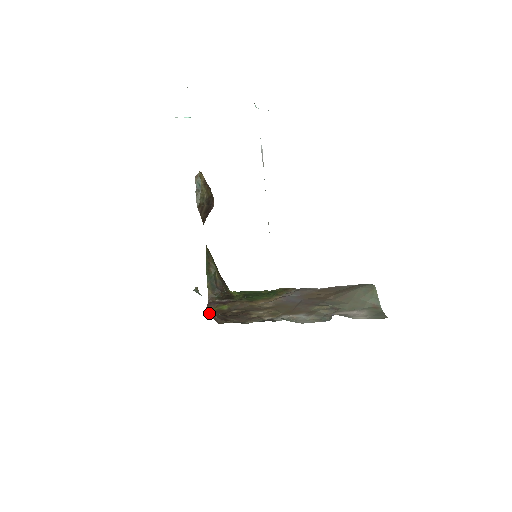
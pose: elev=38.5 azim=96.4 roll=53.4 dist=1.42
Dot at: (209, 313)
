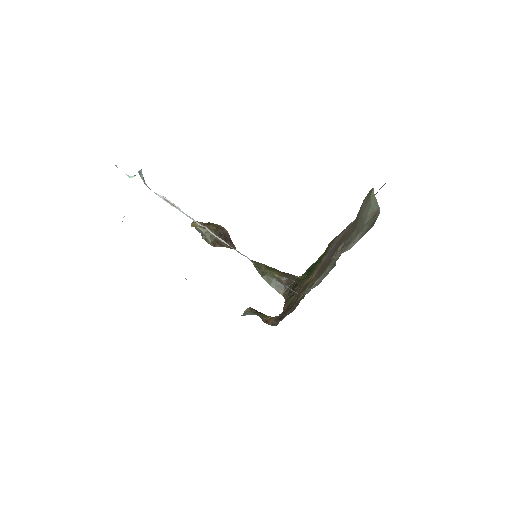
Dot at: occluded
